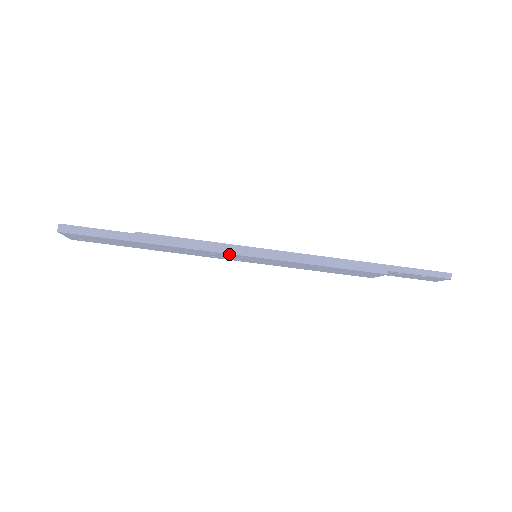
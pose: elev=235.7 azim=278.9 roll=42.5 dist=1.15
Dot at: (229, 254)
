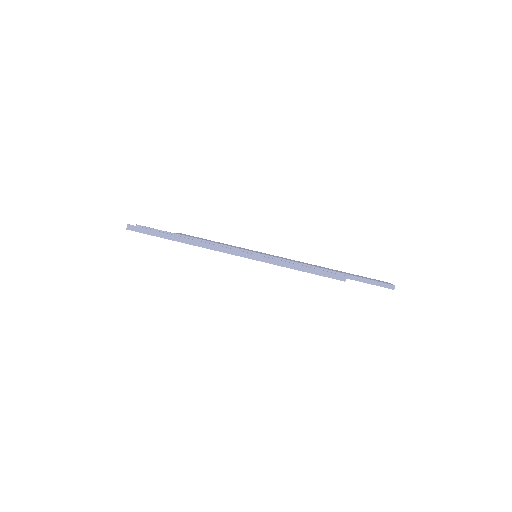
Dot at: (235, 255)
